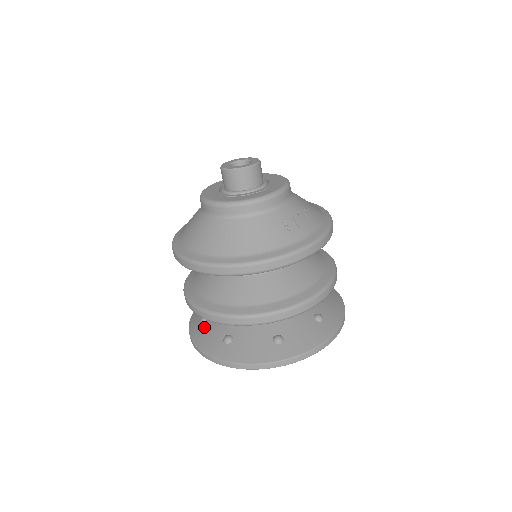
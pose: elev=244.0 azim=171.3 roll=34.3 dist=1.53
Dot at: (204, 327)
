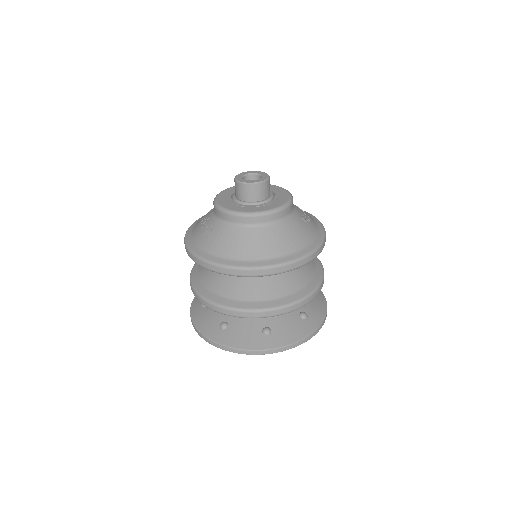
Dot at: (232, 332)
